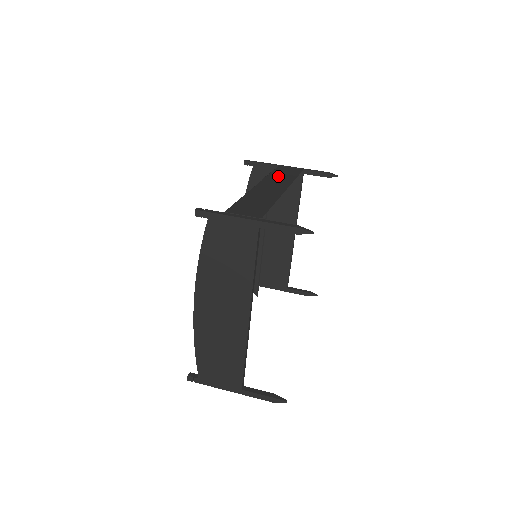
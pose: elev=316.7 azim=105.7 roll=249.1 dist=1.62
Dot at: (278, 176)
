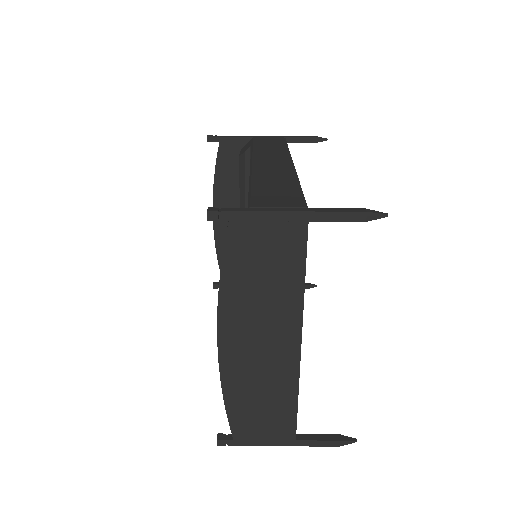
Dot at: (266, 148)
